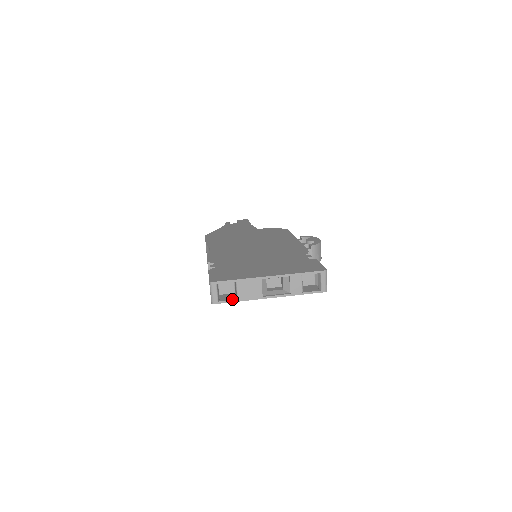
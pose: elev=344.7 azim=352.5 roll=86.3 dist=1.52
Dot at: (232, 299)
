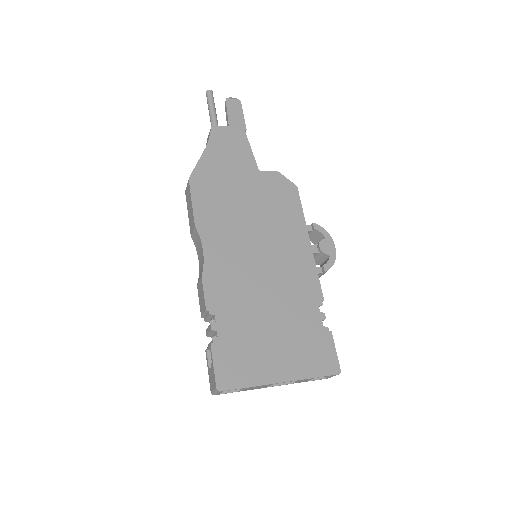
Dot at: (234, 390)
